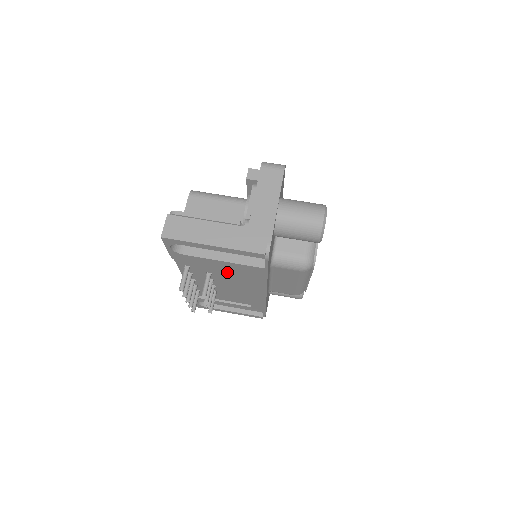
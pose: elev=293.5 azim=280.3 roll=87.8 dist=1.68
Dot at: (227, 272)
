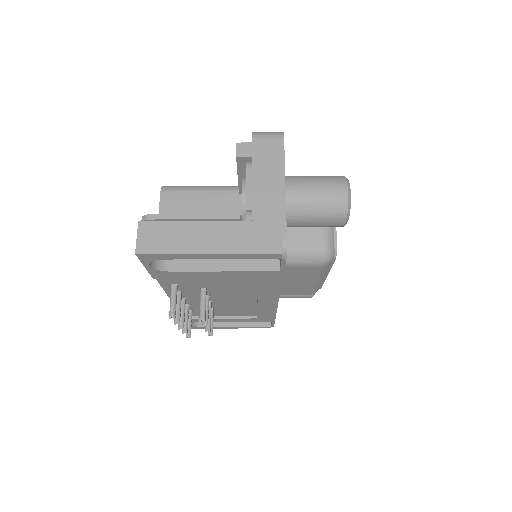
Dot at: (227, 283)
